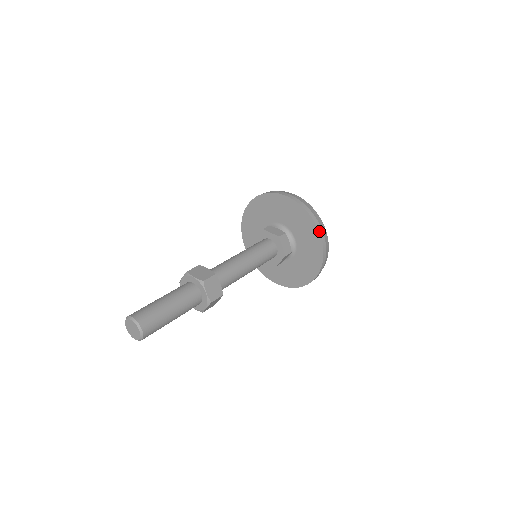
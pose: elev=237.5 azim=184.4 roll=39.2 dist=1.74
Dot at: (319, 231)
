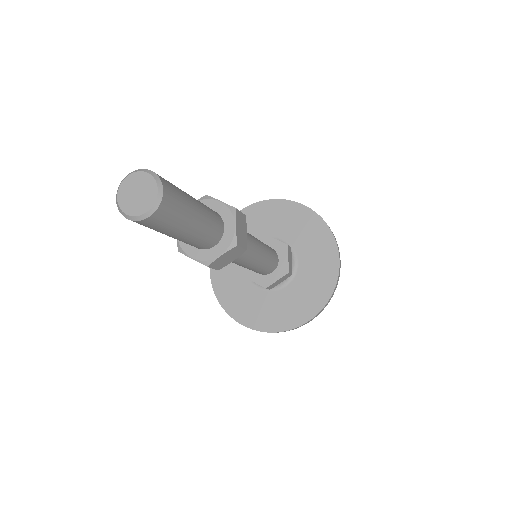
Dot at: (338, 252)
